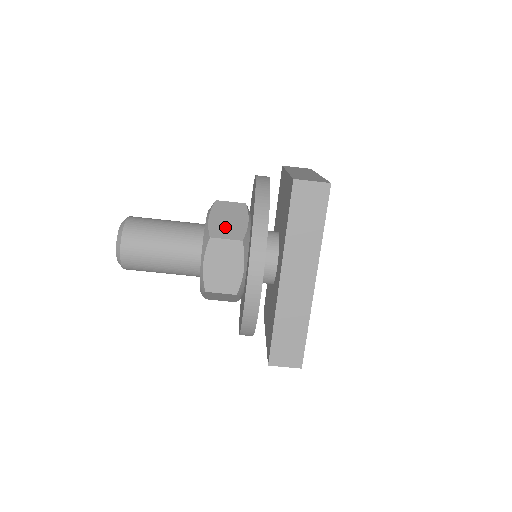
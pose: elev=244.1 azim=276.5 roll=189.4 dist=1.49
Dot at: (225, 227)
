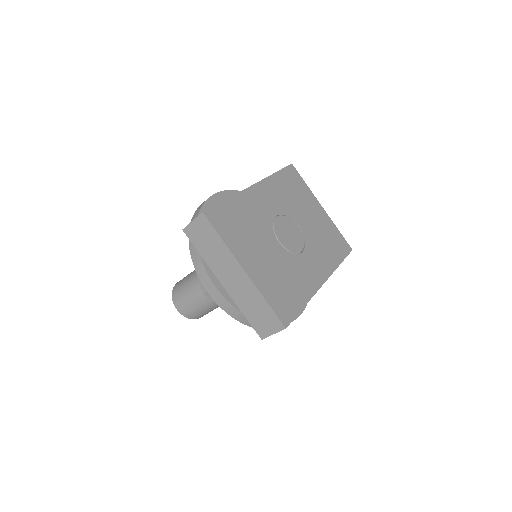
Dot at: occluded
